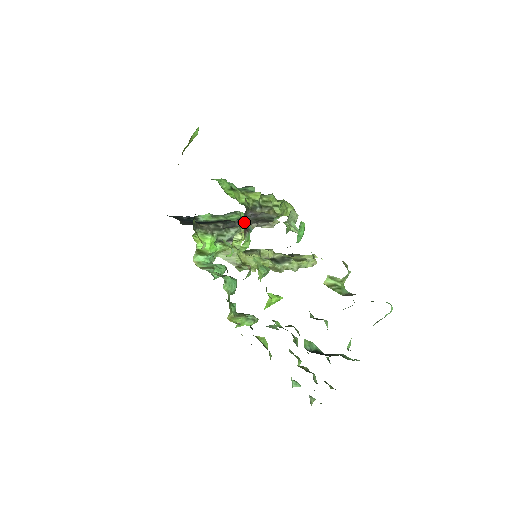
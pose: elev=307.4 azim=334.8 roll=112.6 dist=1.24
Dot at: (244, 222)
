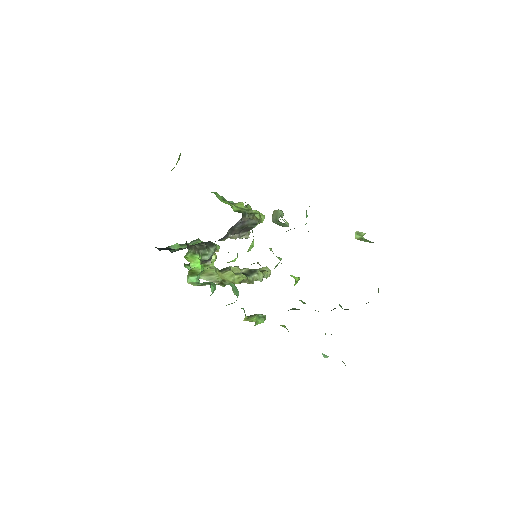
Dot at: (233, 232)
